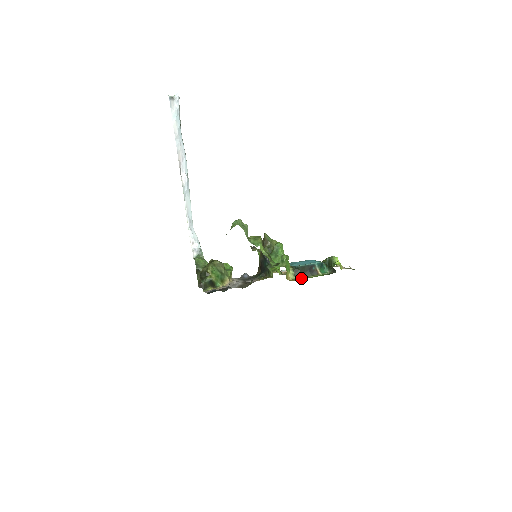
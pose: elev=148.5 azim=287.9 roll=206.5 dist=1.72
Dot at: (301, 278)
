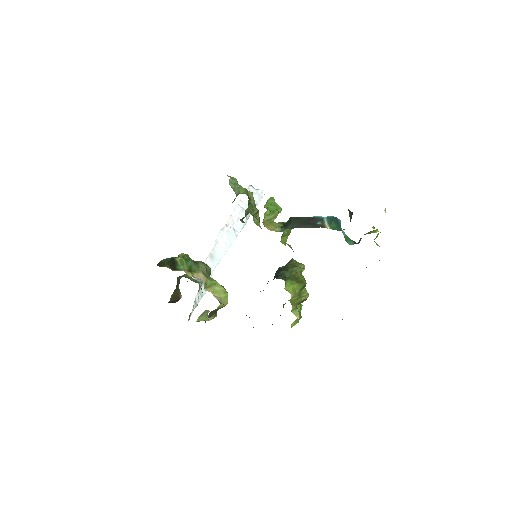
Dot at: (289, 227)
